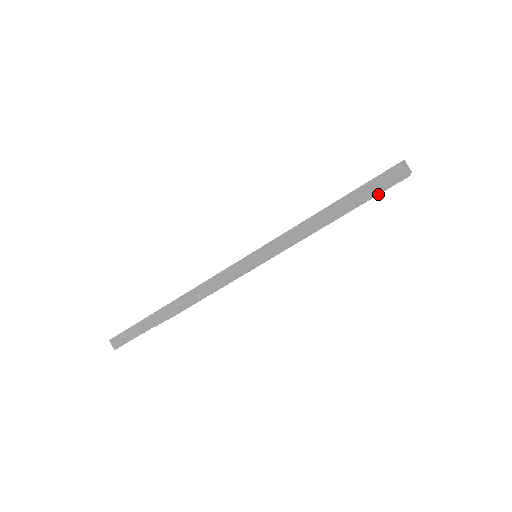
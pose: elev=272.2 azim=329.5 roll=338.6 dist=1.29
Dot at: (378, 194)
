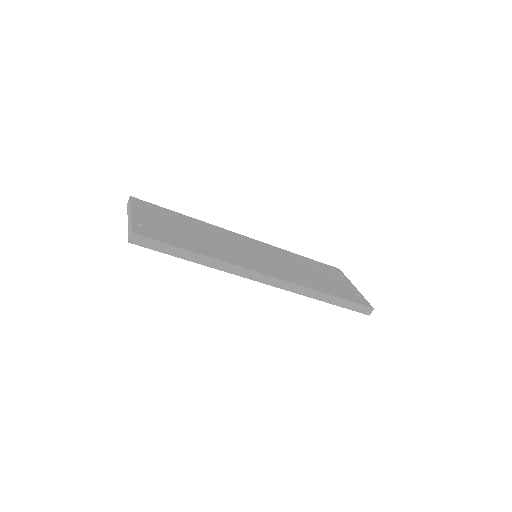
Dot at: occluded
